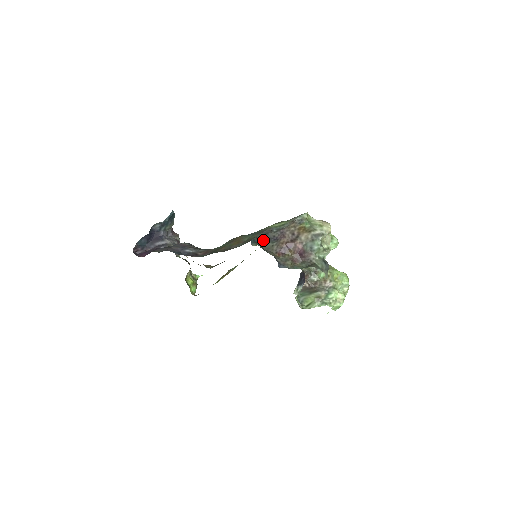
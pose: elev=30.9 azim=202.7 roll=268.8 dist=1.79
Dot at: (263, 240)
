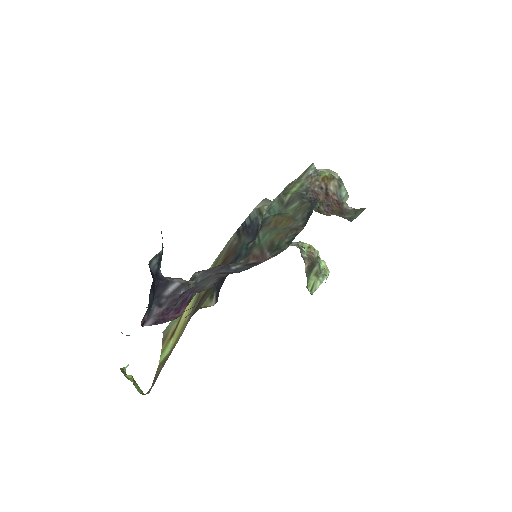
Dot at: occluded
